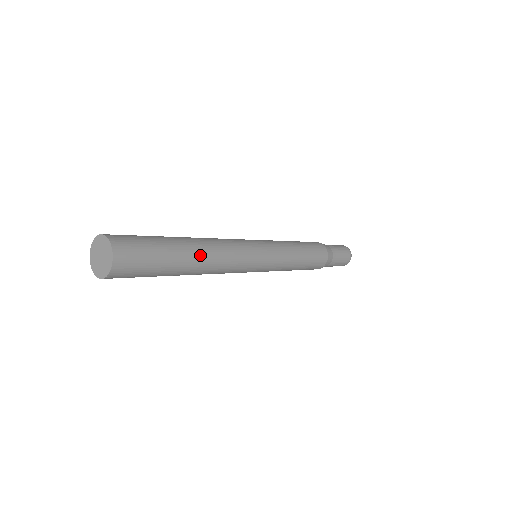
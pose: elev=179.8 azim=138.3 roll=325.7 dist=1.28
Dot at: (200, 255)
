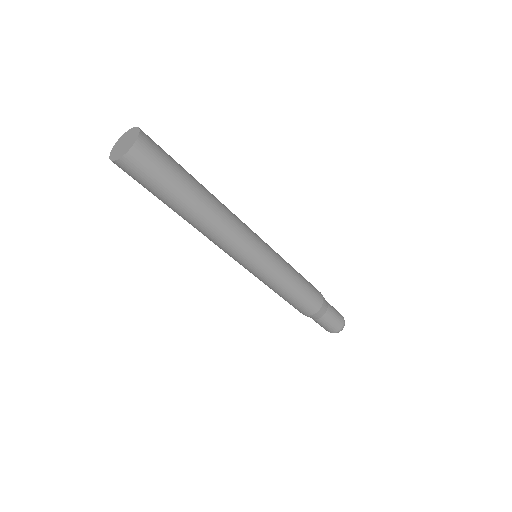
Dot at: (211, 196)
